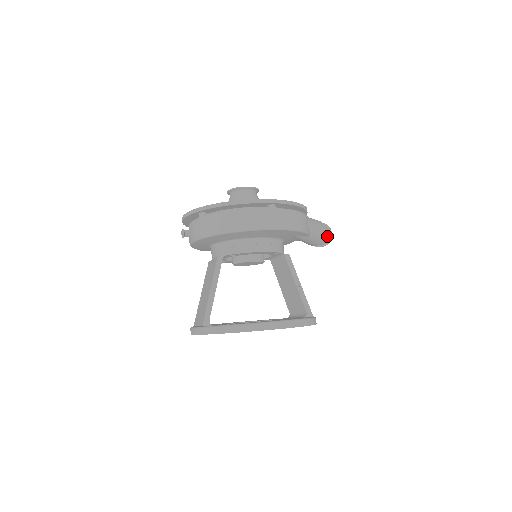
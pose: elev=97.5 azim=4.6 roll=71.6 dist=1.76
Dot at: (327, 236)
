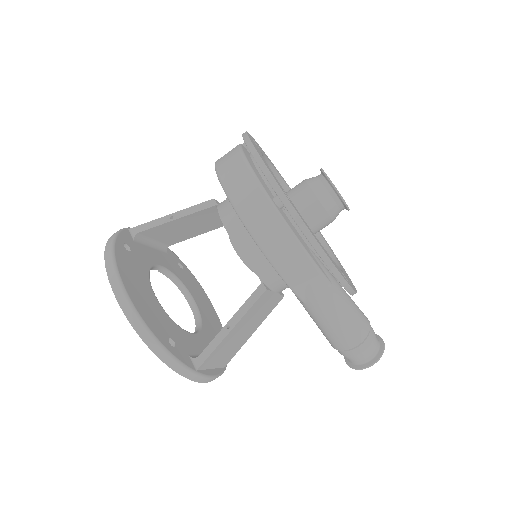
Dot at: (355, 355)
